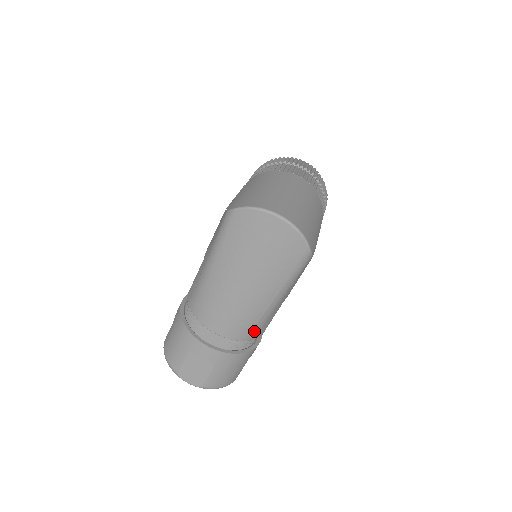
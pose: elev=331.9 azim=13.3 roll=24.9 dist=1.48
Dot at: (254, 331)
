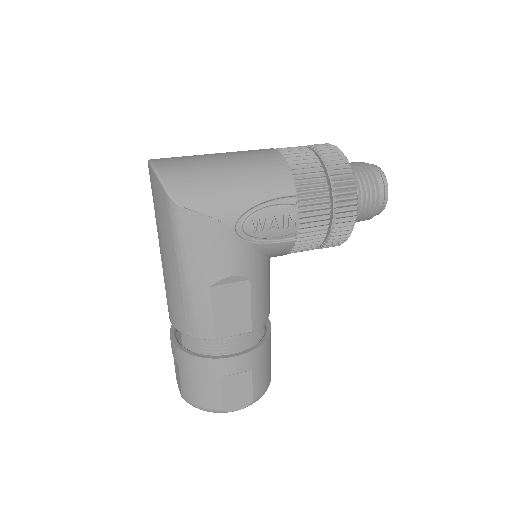
Dot at: (190, 322)
